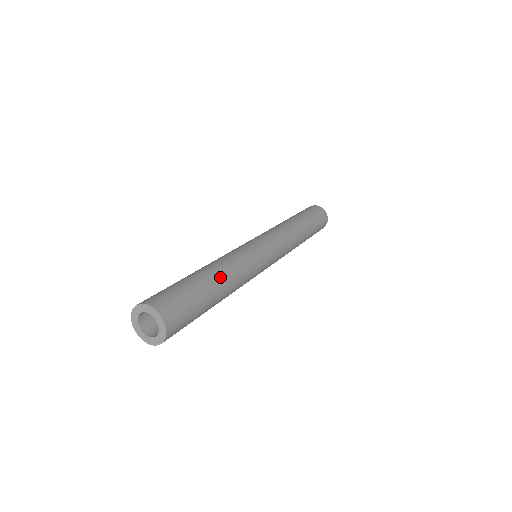
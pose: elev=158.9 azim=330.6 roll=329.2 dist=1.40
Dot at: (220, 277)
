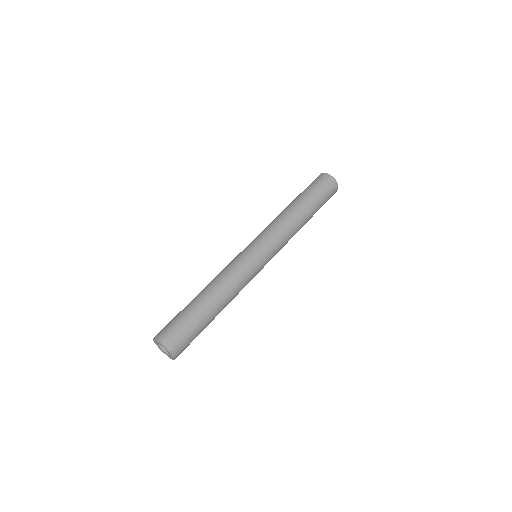
Dot at: occluded
